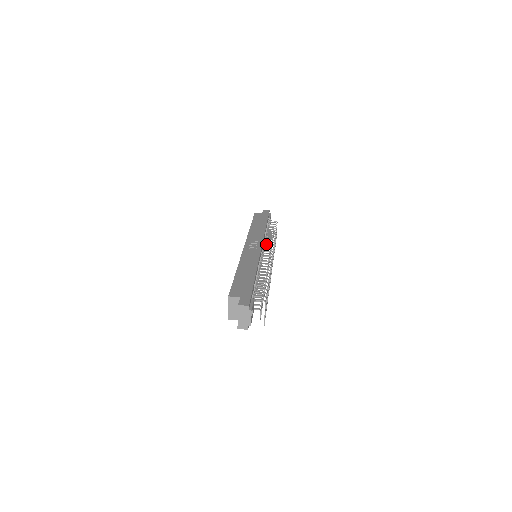
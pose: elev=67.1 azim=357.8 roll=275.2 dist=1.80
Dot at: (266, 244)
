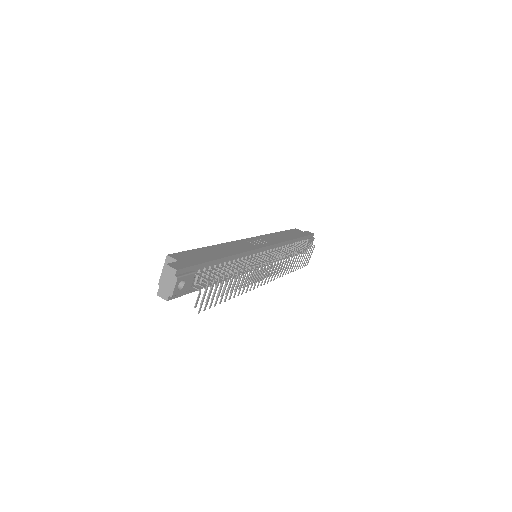
Dot at: (277, 251)
